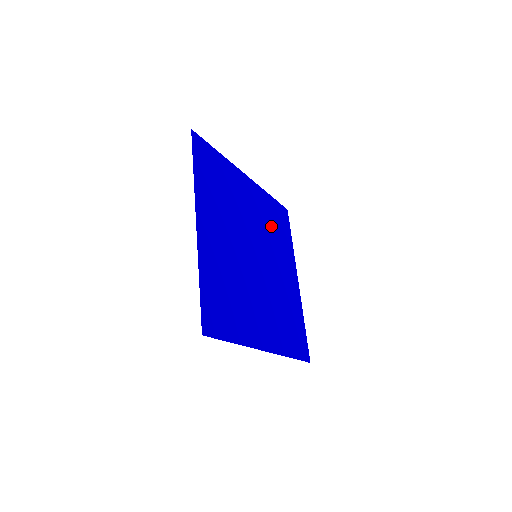
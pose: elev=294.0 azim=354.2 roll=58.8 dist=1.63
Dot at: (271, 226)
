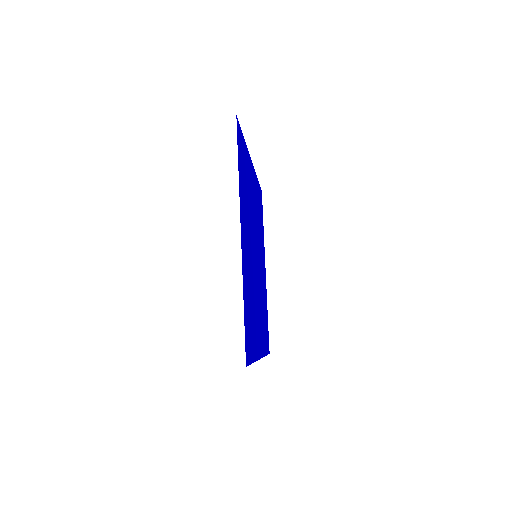
Dot at: (258, 215)
